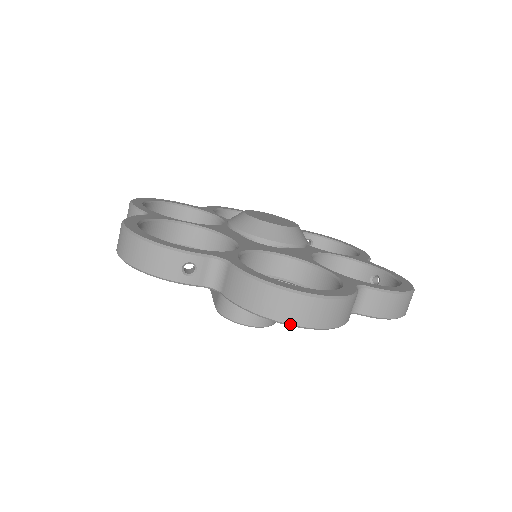
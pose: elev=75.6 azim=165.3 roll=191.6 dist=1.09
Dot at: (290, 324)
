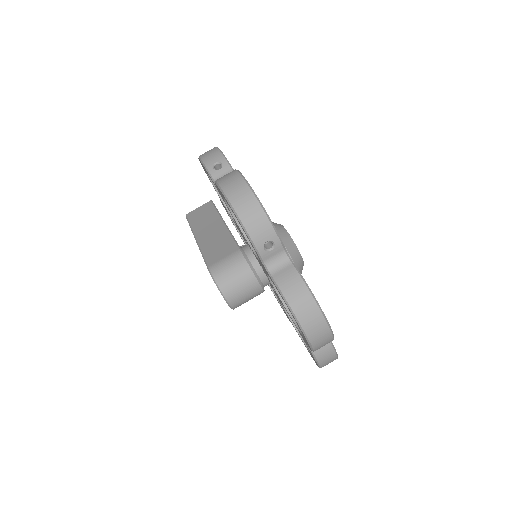
Dot at: (304, 330)
